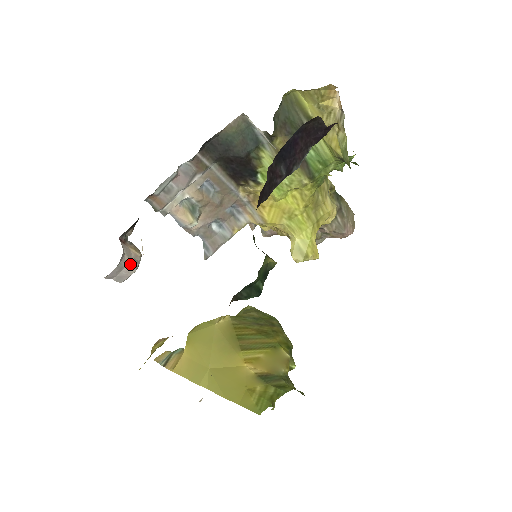
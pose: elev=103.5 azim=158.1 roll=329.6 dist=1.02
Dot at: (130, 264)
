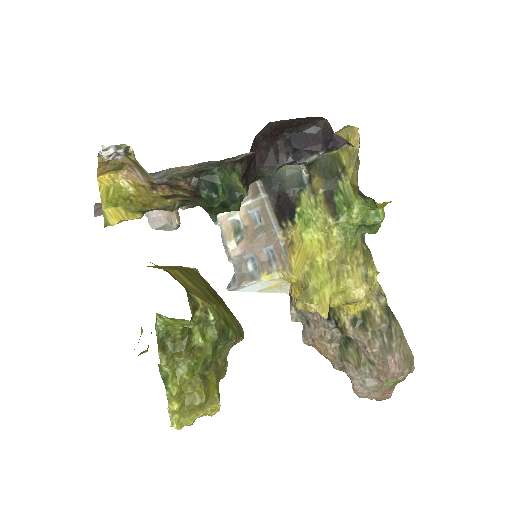
Dot at: (166, 217)
